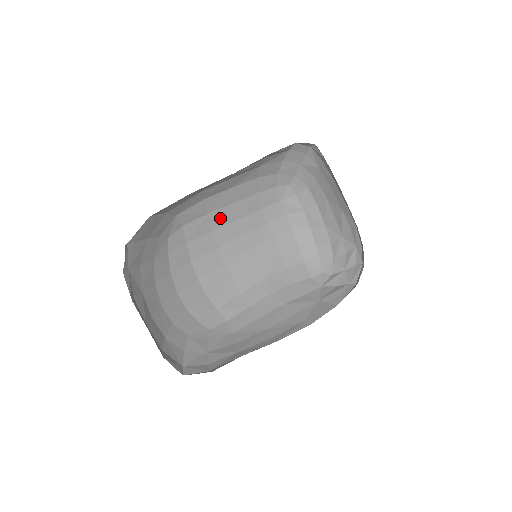
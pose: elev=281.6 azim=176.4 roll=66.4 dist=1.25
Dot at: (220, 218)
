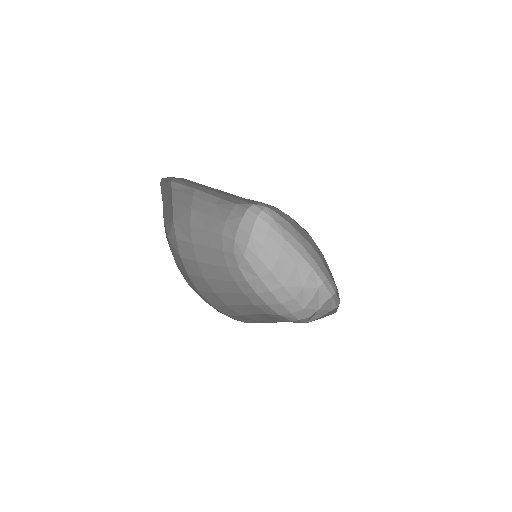
Dot at: (201, 254)
